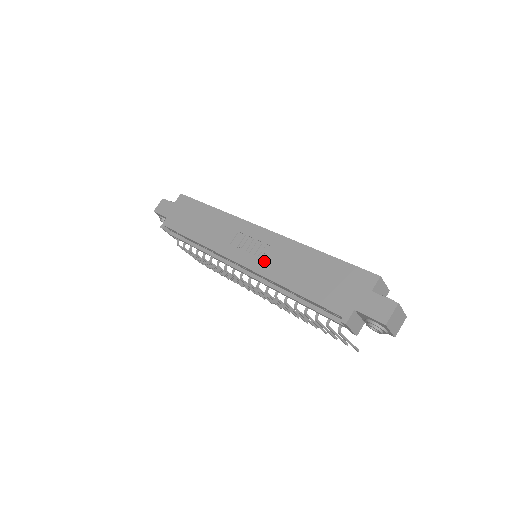
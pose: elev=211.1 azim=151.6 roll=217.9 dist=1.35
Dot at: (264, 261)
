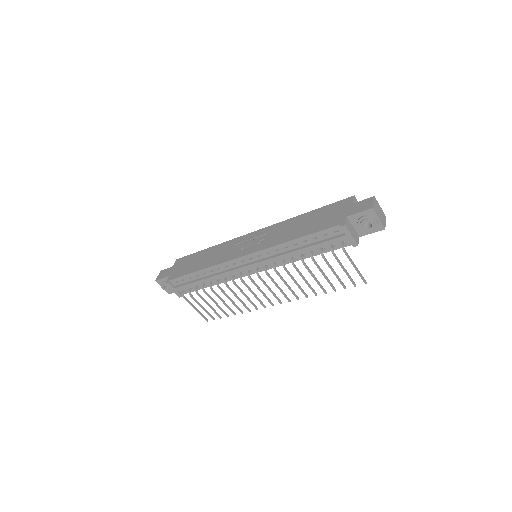
Dot at: (265, 242)
